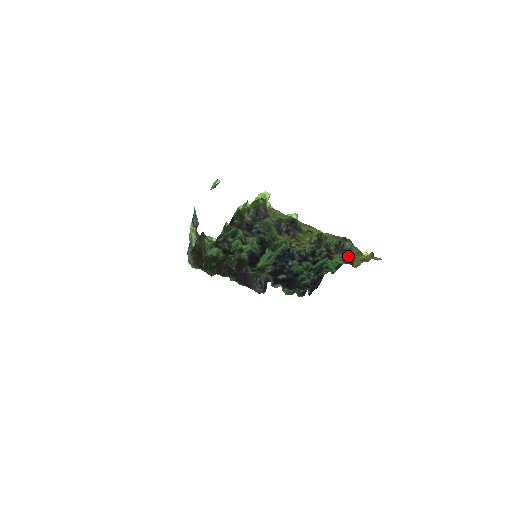
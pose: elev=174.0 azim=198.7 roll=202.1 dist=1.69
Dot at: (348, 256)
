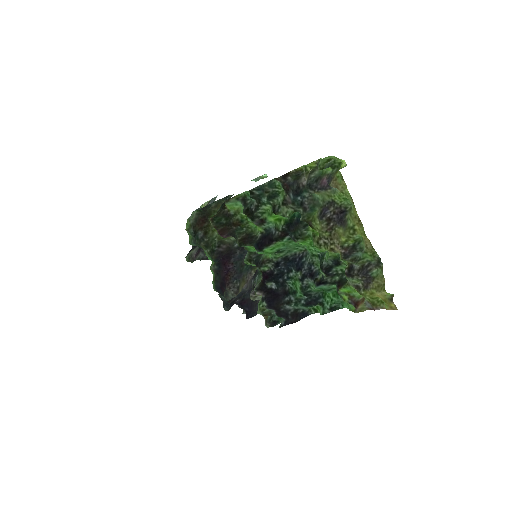
Dot at: (364, 288)
